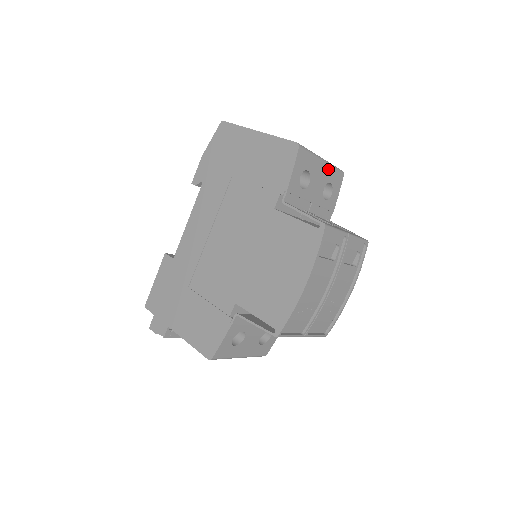
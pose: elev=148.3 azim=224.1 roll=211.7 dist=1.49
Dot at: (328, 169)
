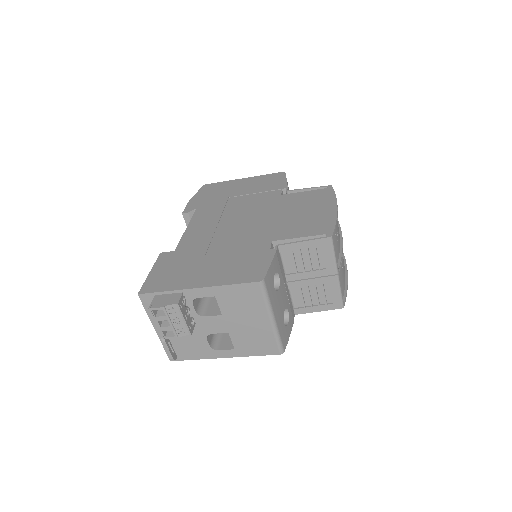
Dot at: occluded
